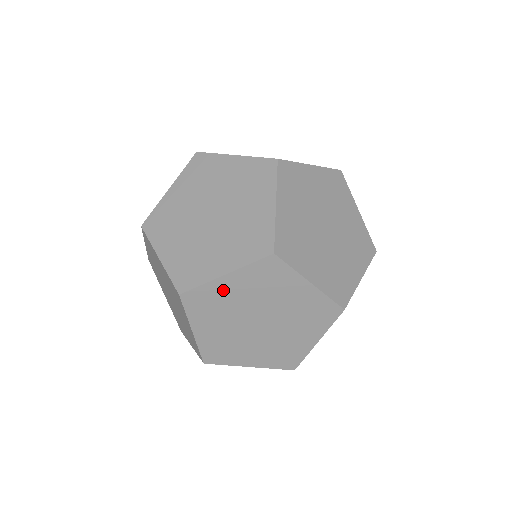
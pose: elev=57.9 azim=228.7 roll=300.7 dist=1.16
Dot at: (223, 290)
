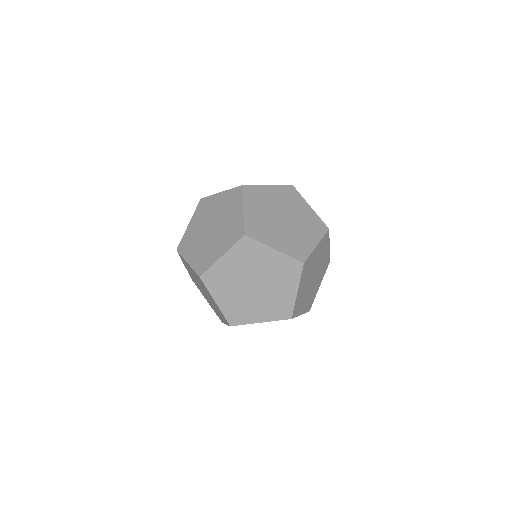
Dot at: occluded
